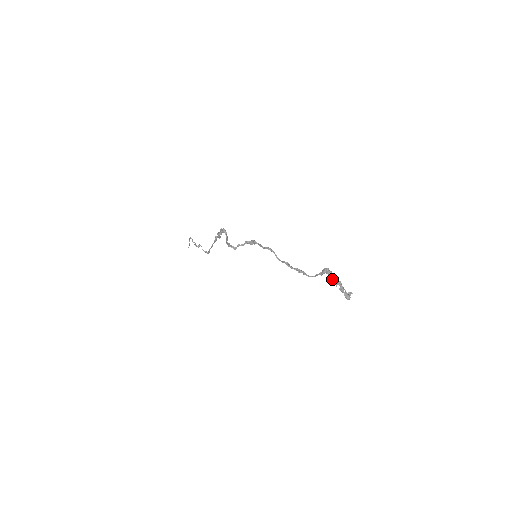
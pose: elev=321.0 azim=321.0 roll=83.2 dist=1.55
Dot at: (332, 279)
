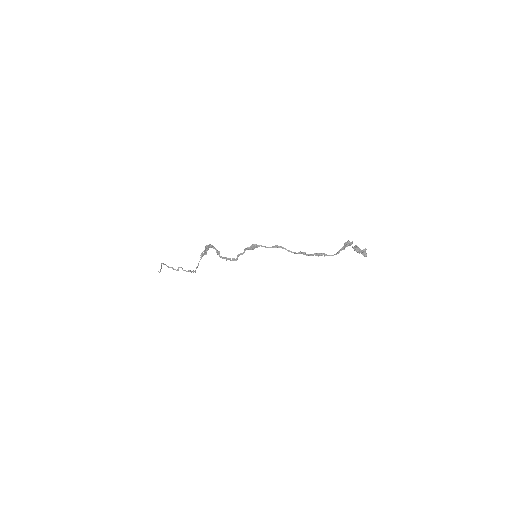
Dot at: (352, 247)
